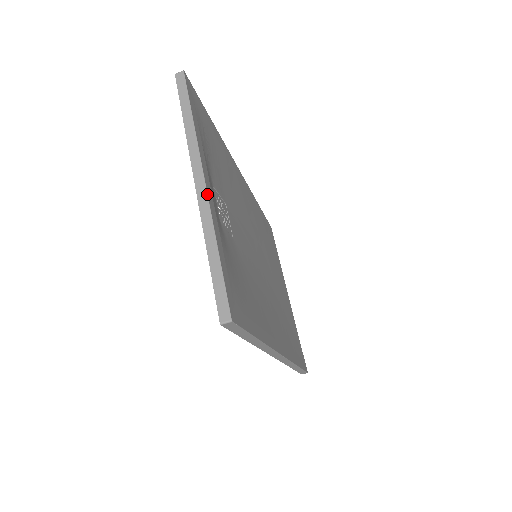
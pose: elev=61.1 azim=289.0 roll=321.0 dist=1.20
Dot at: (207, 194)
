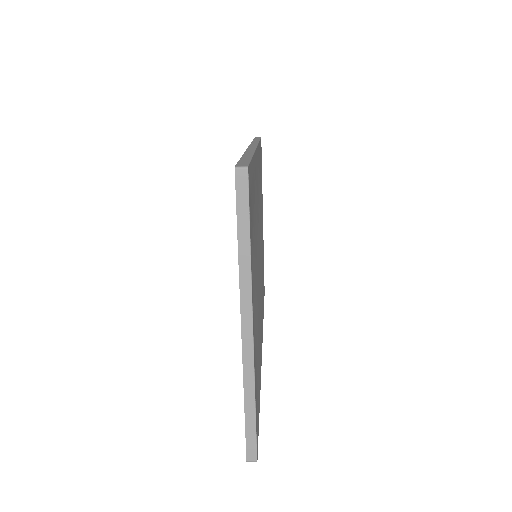
Dot at: (253, 349)
